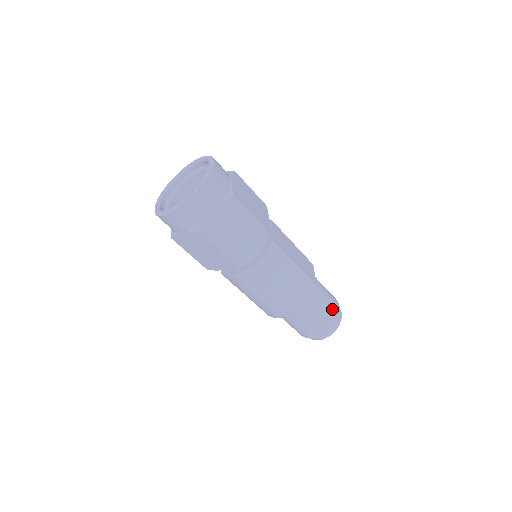
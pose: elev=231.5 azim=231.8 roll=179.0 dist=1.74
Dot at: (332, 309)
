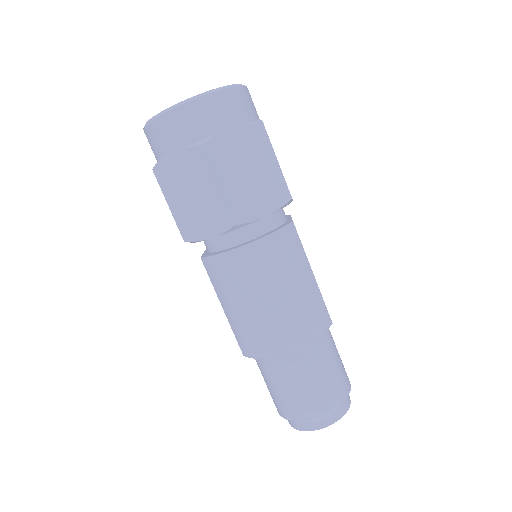
Dot at: (343, 378)
